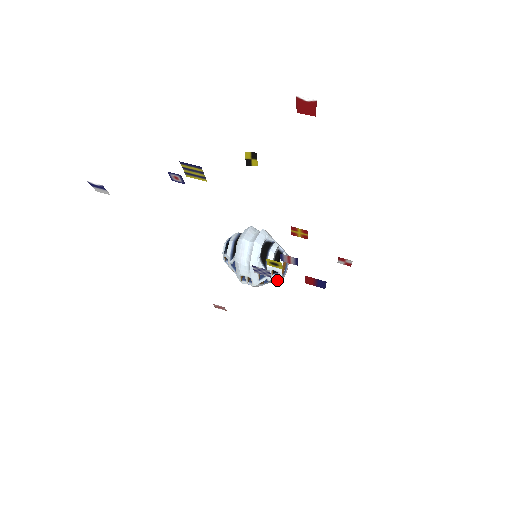
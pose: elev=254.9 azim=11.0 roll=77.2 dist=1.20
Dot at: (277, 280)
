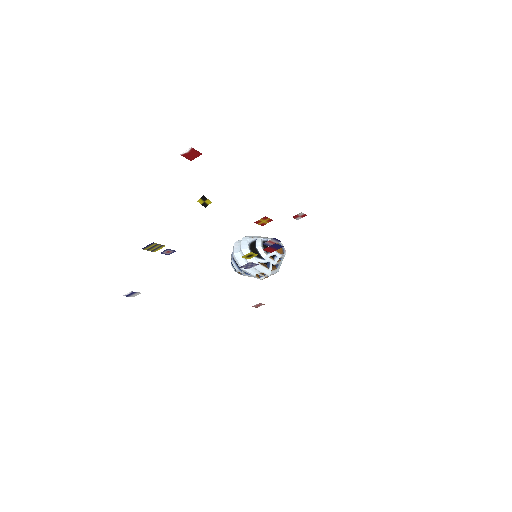
Dot at: occluded
